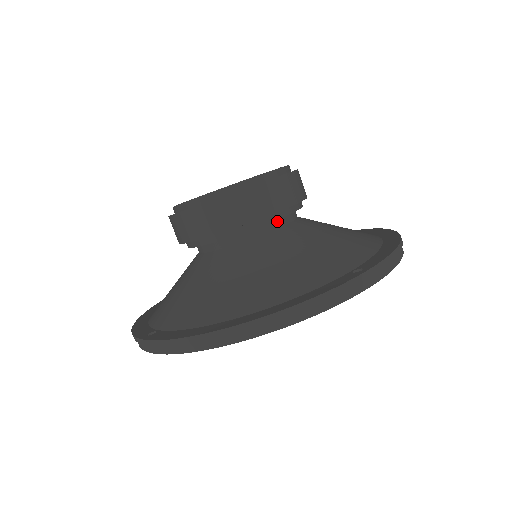
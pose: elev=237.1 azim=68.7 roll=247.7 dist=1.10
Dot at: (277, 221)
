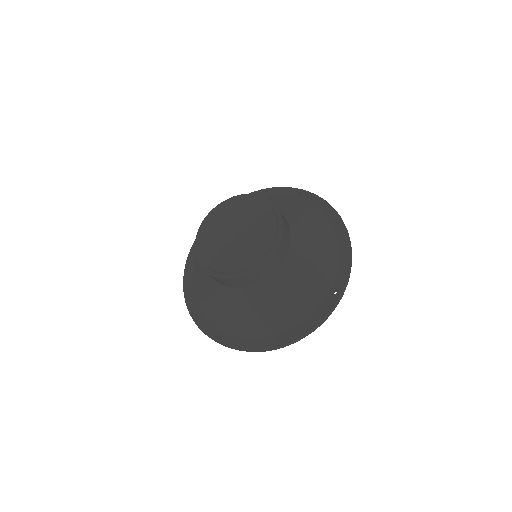
Dot at: occluded
